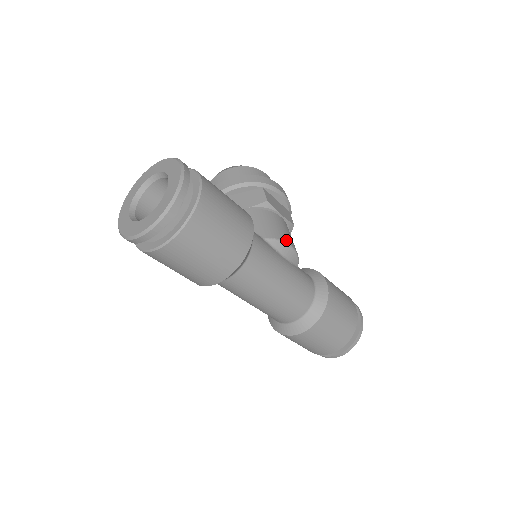
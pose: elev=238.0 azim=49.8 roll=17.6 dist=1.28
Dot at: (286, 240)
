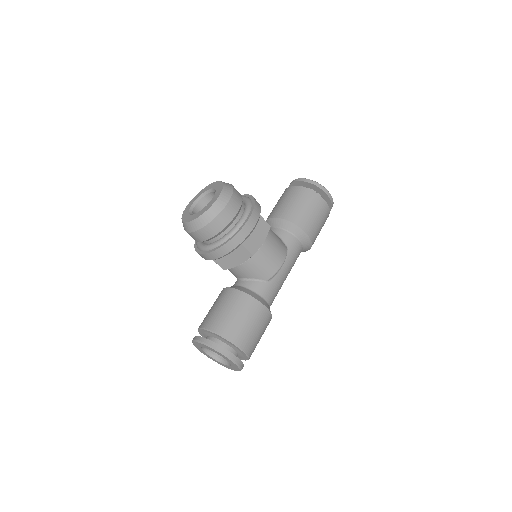
Dot at: (279, 266)
